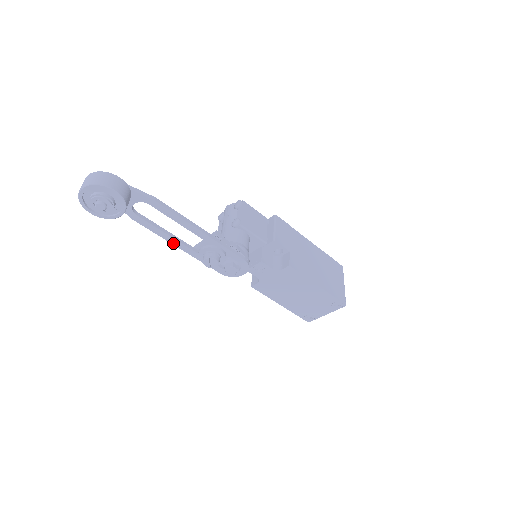
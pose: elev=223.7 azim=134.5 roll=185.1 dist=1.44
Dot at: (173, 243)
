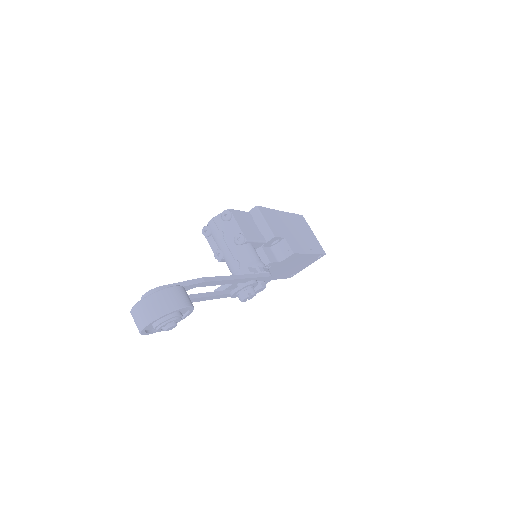
Dot at: (208, 299)
